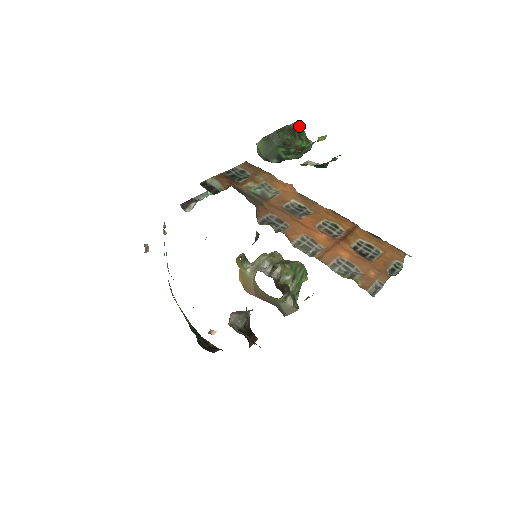
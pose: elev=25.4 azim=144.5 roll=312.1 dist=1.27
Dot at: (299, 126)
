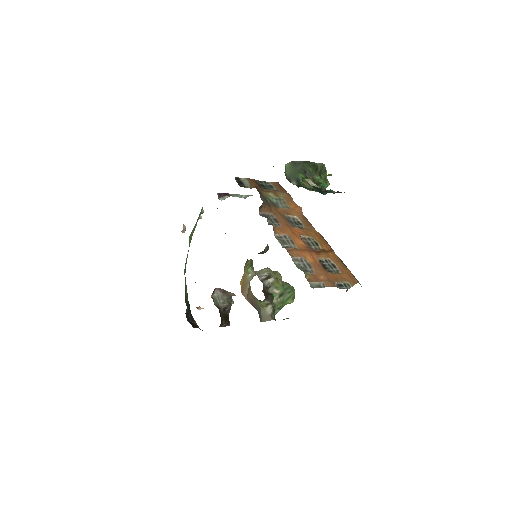
Dot at: (323, 167)
